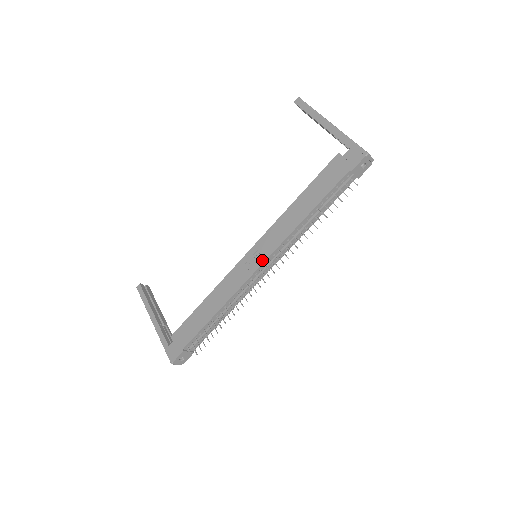
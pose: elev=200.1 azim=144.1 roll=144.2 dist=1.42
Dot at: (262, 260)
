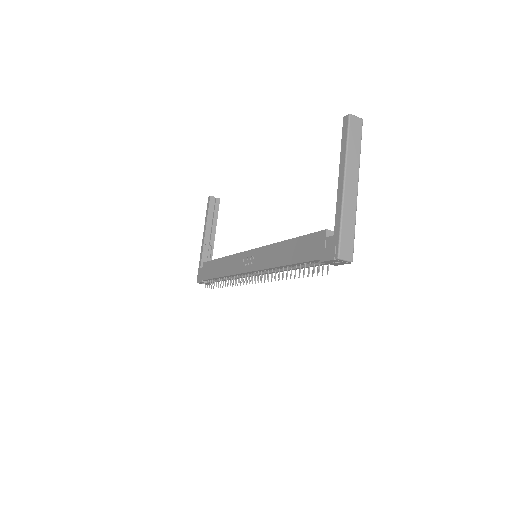
Dot at: (250, 269)
